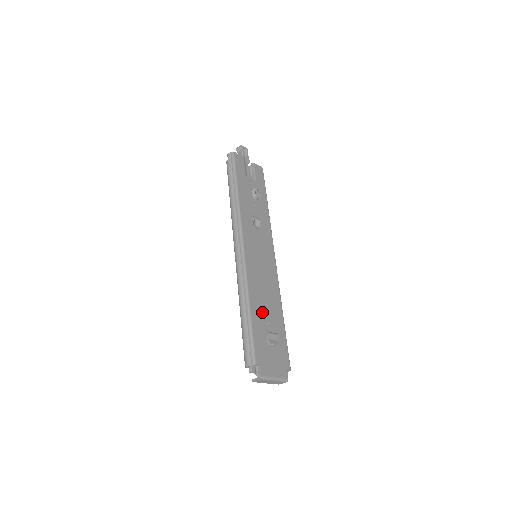
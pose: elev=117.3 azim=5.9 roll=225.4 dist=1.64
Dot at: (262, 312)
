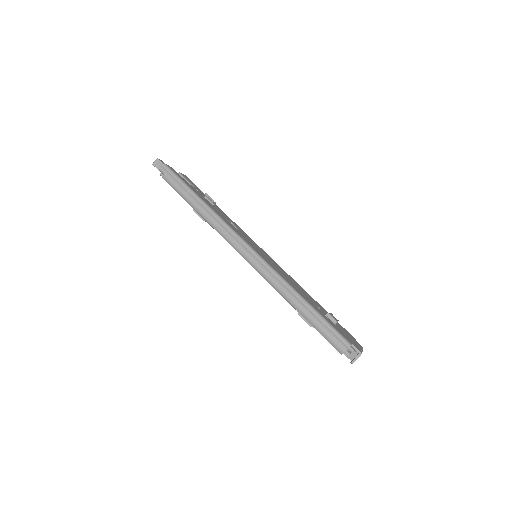
Dot at: (309, 300)
